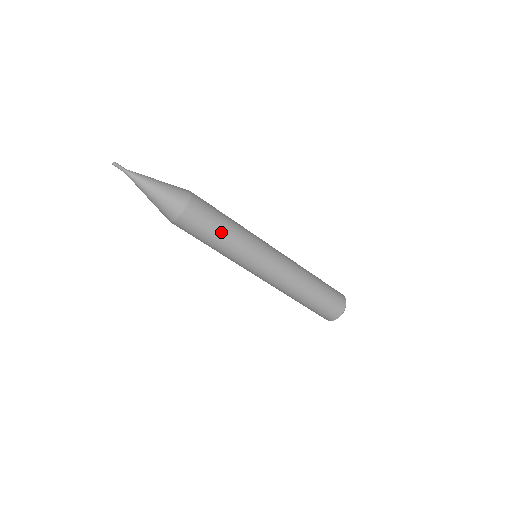
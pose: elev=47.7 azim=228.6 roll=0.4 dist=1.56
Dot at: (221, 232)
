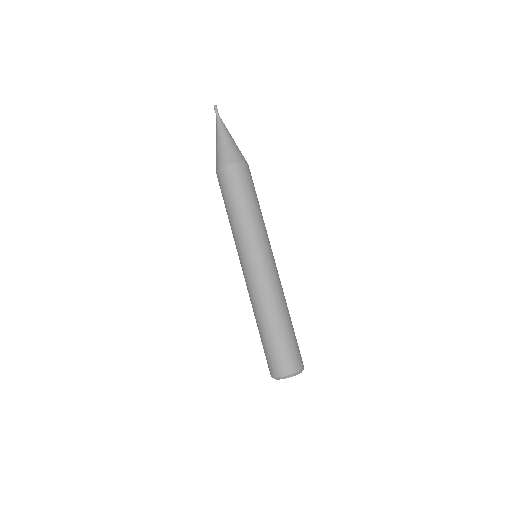
Dot at: (258, 202)
